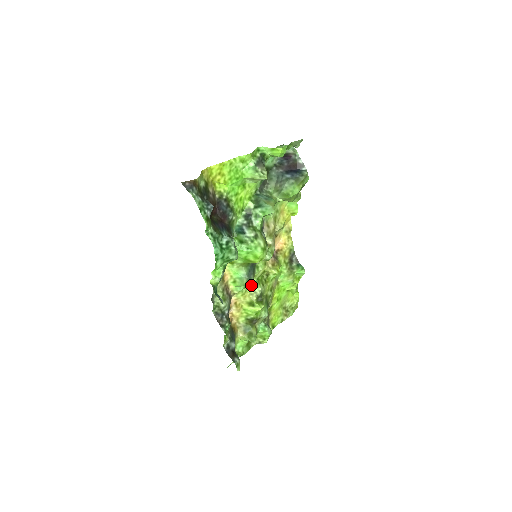
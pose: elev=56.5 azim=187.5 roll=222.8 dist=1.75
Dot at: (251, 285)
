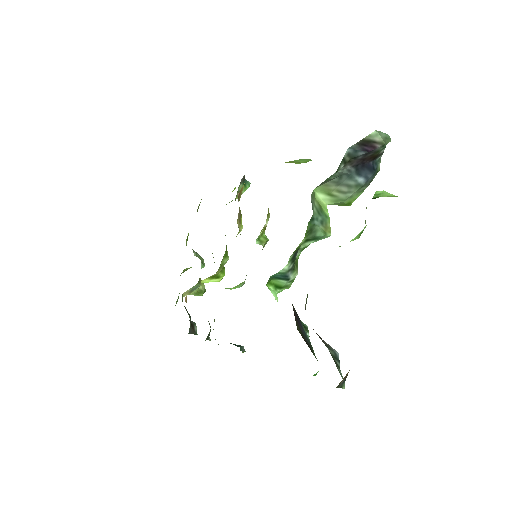
Dot at: (220, 264)
